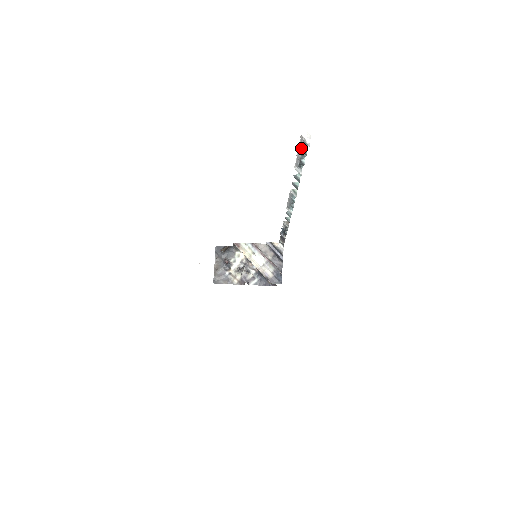
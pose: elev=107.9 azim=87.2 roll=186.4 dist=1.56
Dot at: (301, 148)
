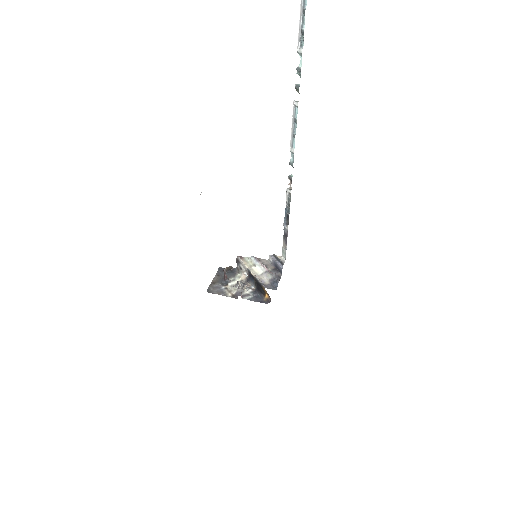
Dot at: (302, 8)
